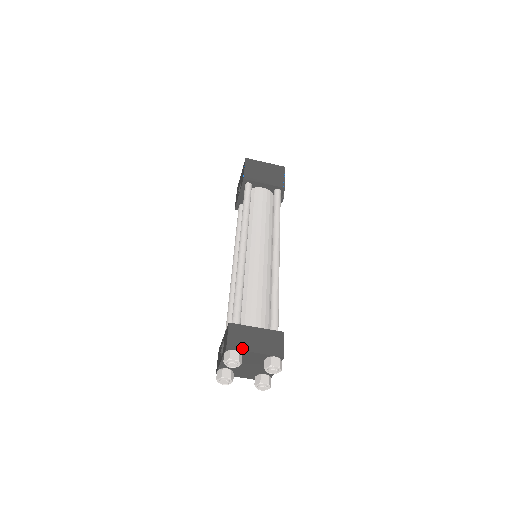
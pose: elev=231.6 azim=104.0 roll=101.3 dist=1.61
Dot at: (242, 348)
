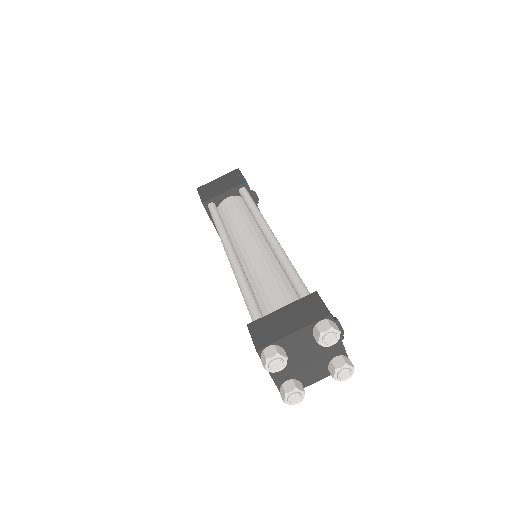
Dot at: (275, 339)
